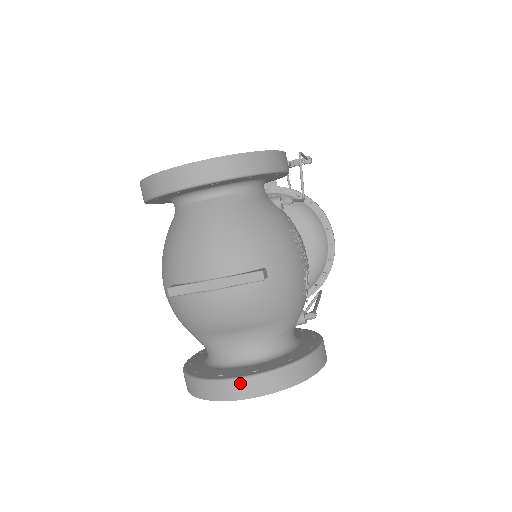
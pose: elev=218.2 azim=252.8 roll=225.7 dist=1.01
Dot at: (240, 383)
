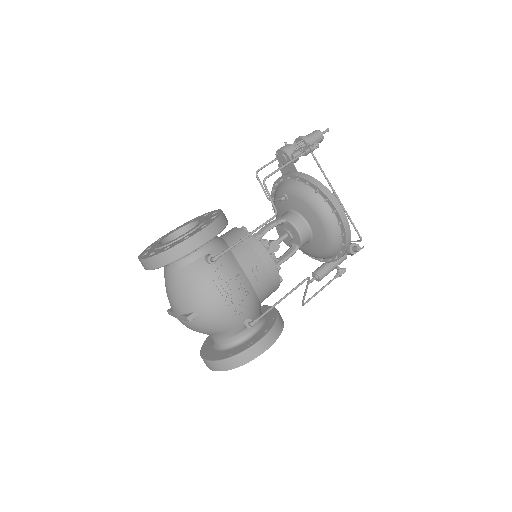
Dot at: (207, 363)
